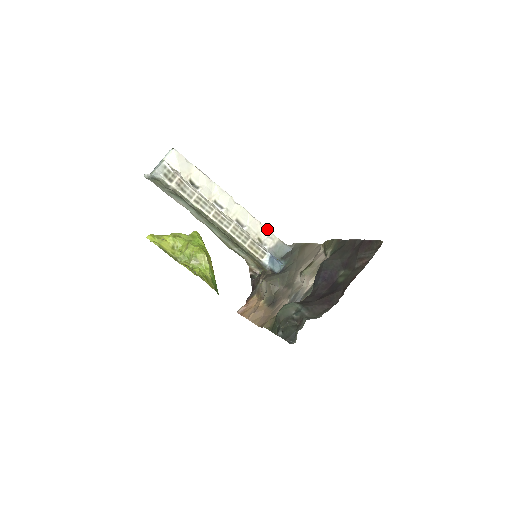
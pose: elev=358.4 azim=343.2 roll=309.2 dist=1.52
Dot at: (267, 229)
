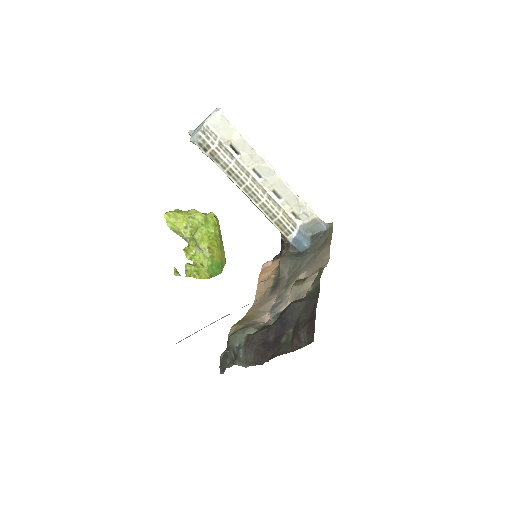
Dot at: (304, 205)
